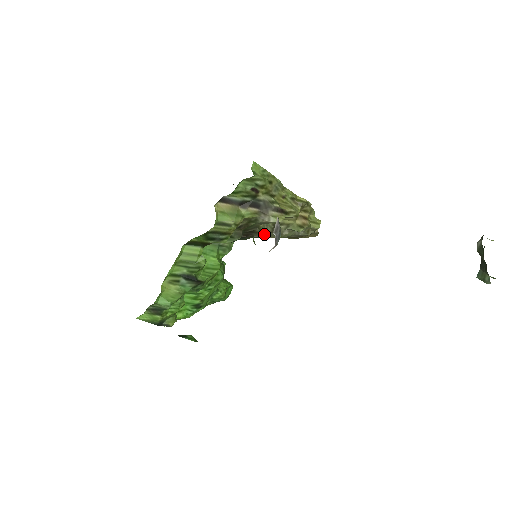
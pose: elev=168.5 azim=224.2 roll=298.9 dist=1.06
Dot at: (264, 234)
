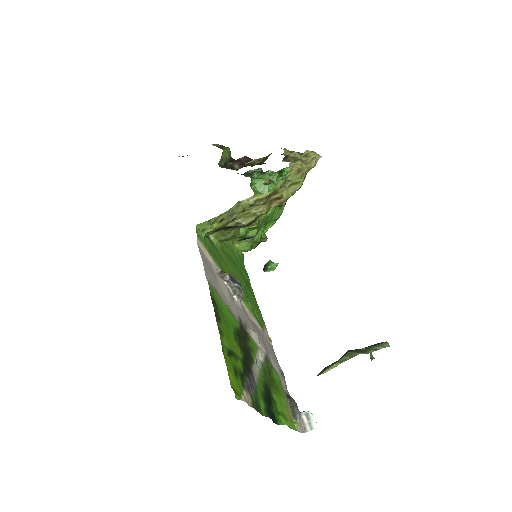
Dot at: occluded
